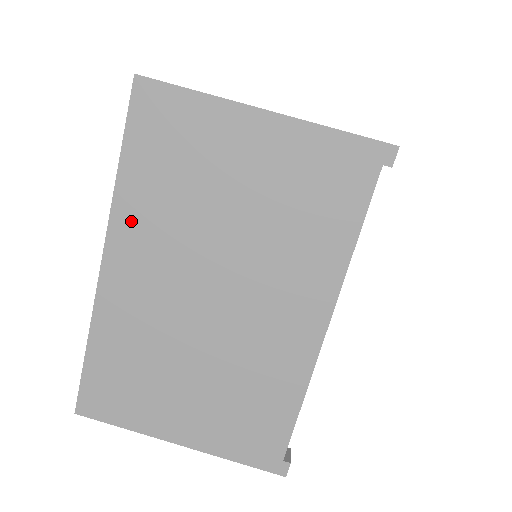
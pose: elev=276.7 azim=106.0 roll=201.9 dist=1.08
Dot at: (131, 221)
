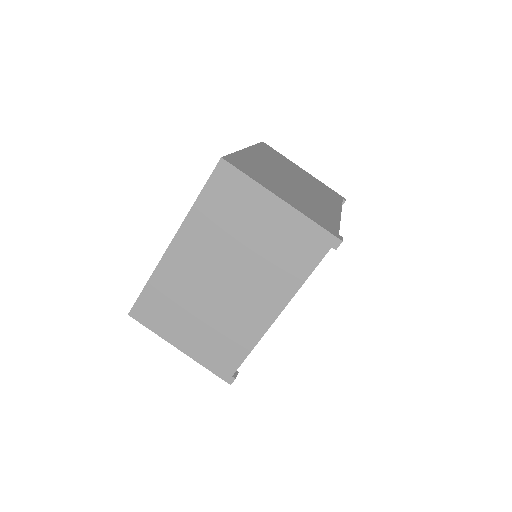
Dot at: (194, 228)
